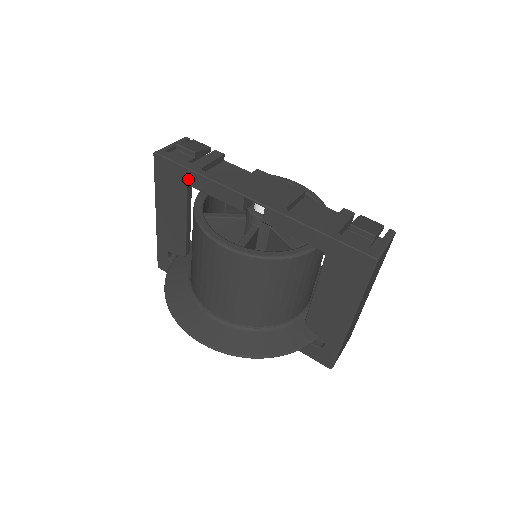
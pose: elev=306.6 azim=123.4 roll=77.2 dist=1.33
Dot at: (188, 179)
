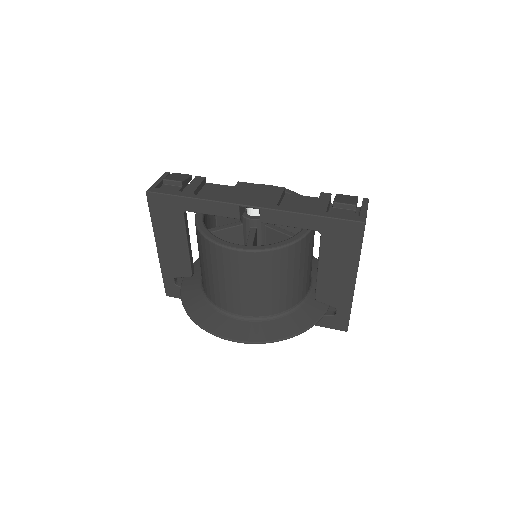
Dot at: (183, 206)
